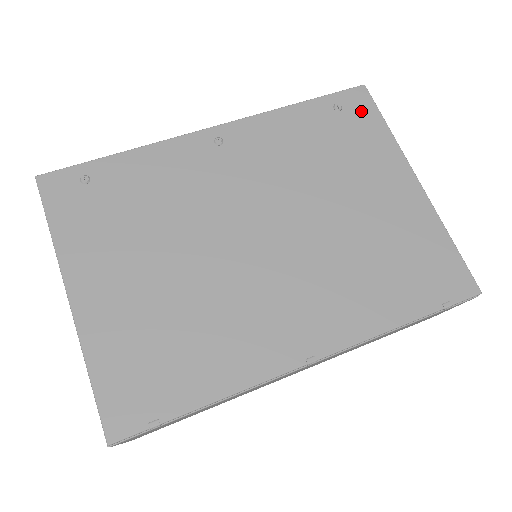
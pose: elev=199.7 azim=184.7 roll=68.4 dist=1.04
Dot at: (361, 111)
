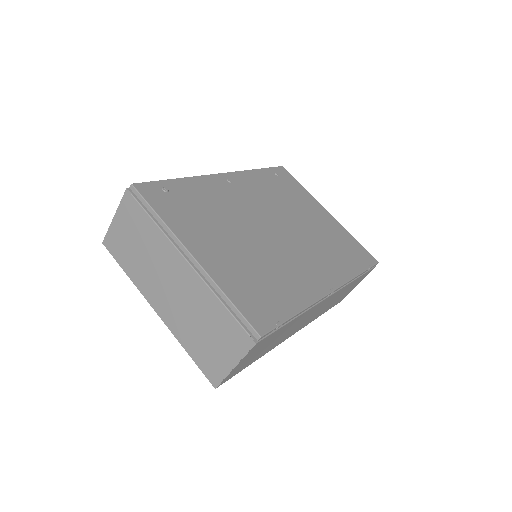
Dot at: (288, 178)
